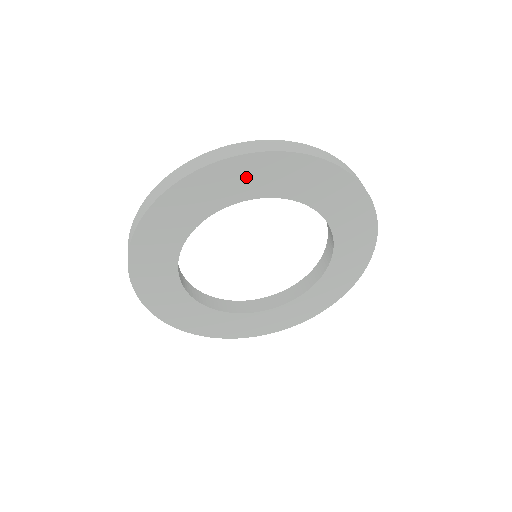
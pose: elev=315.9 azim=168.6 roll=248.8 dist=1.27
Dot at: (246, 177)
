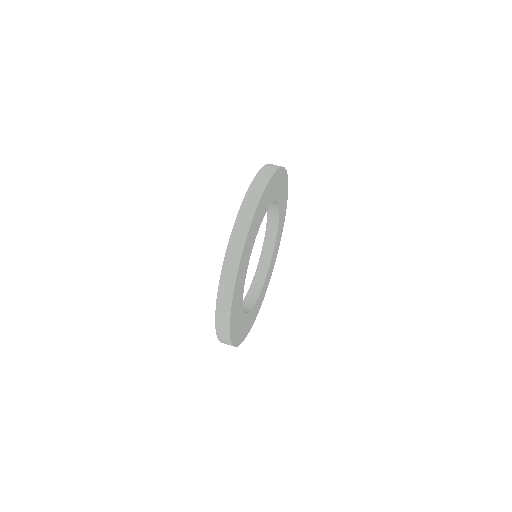
Dot at: (245, 261)
